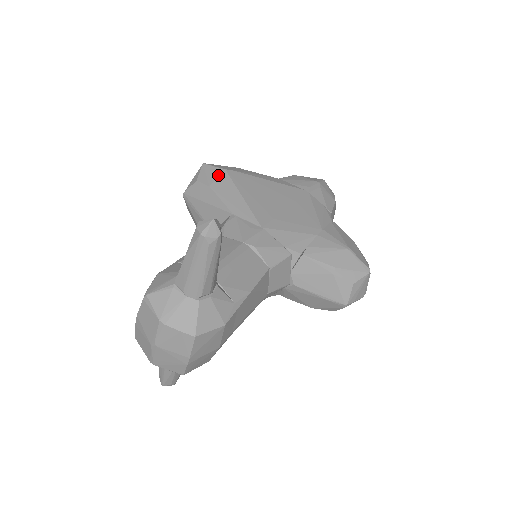
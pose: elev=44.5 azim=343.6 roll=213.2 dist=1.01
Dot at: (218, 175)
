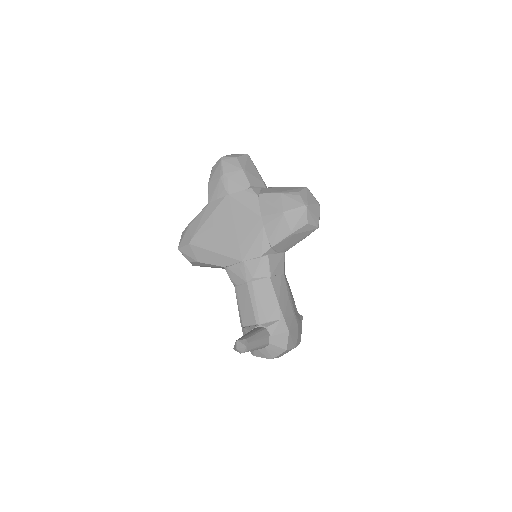
Dot at: (192, 251)
